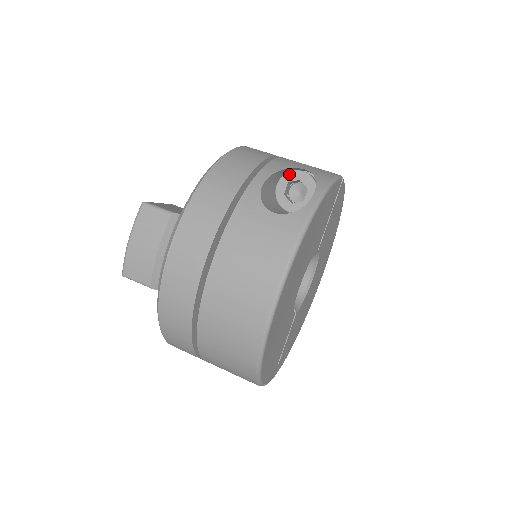
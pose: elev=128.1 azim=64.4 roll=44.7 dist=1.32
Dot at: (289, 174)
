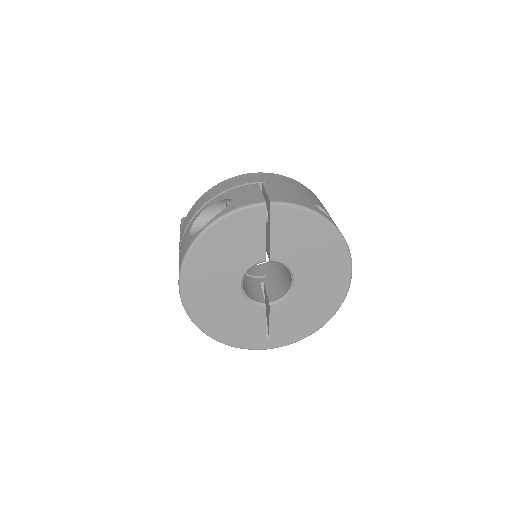
Dot at: (226, 203)
